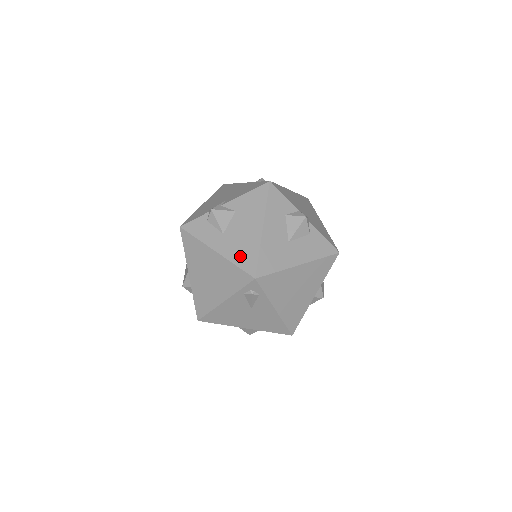
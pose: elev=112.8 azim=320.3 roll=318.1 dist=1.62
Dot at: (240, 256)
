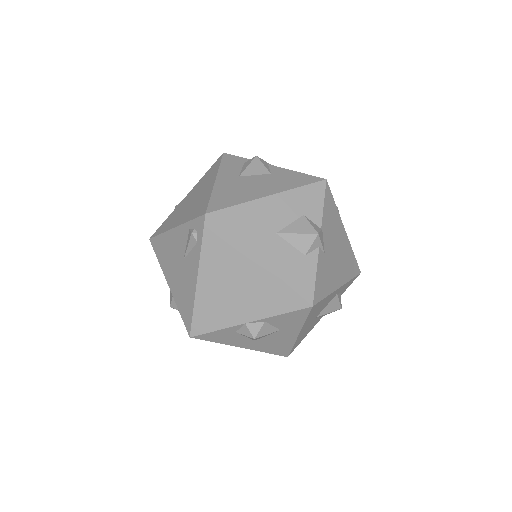
Dot at: (223, 195)
